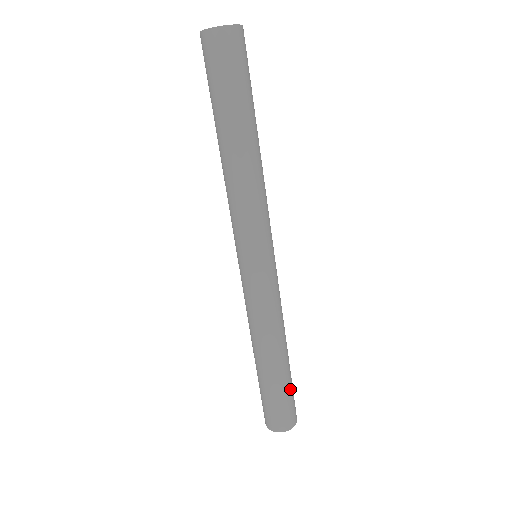
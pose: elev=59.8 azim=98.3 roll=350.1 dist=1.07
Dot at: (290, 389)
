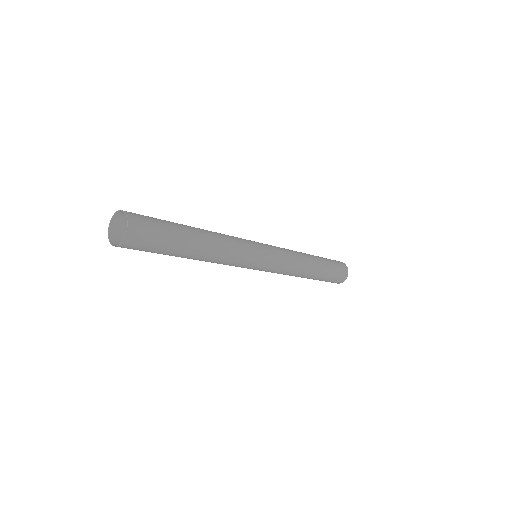
Dot at: (331, 266)
